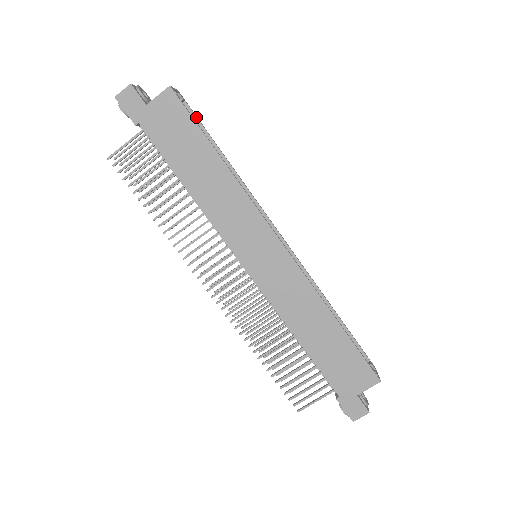
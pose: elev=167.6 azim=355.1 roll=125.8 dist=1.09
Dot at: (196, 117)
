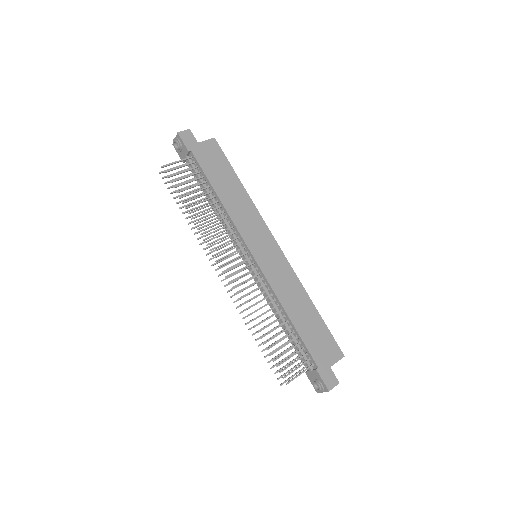
Dot at: occluded
